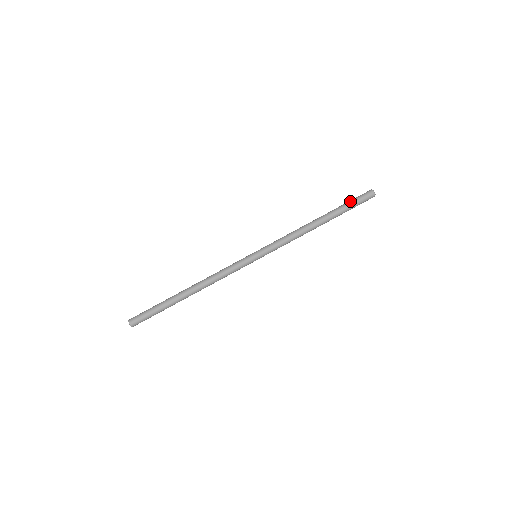
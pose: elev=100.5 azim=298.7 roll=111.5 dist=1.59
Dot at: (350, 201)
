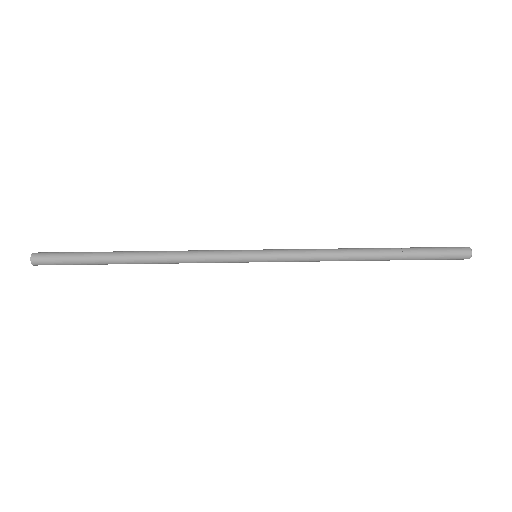
Dot at: occluded
